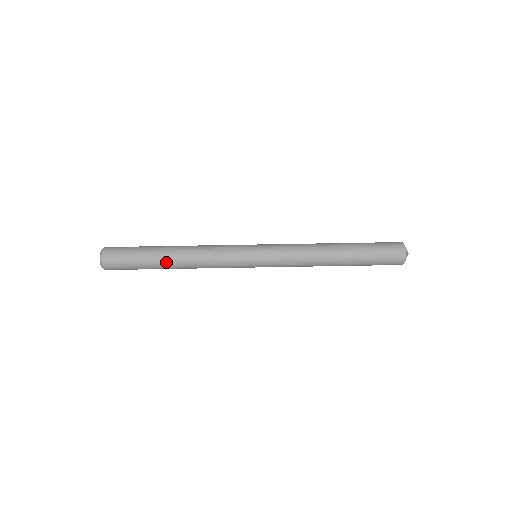
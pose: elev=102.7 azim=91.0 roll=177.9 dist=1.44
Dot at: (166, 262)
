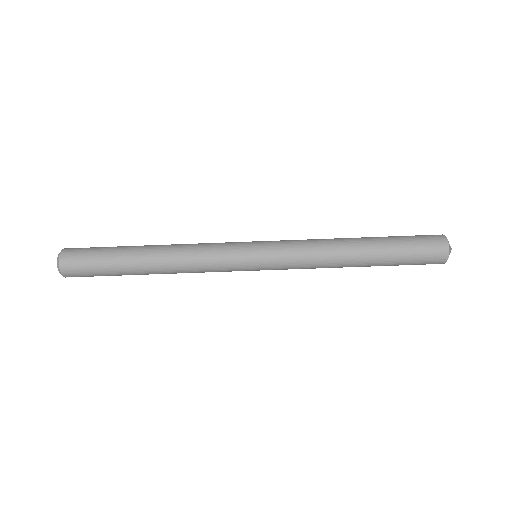
Dot at: (140, 260)
